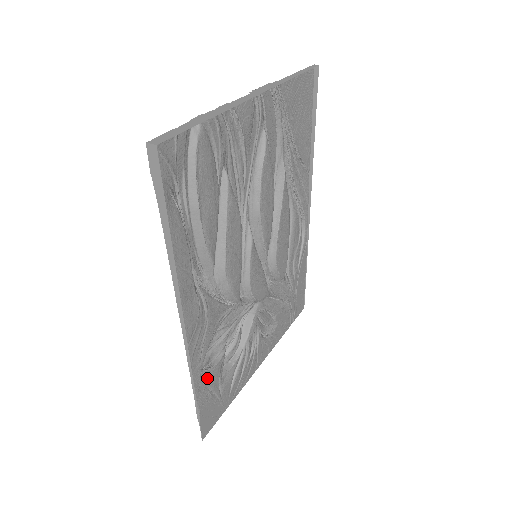
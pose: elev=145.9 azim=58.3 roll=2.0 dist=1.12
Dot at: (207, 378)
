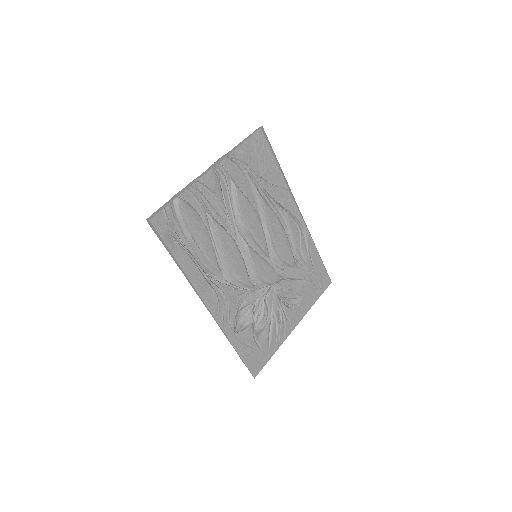
Dot at: (242, 337)
